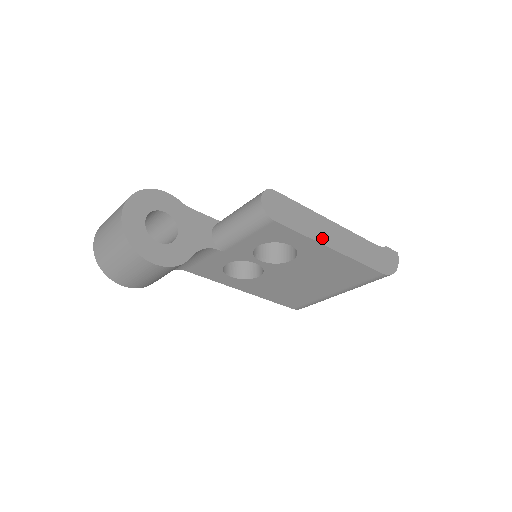
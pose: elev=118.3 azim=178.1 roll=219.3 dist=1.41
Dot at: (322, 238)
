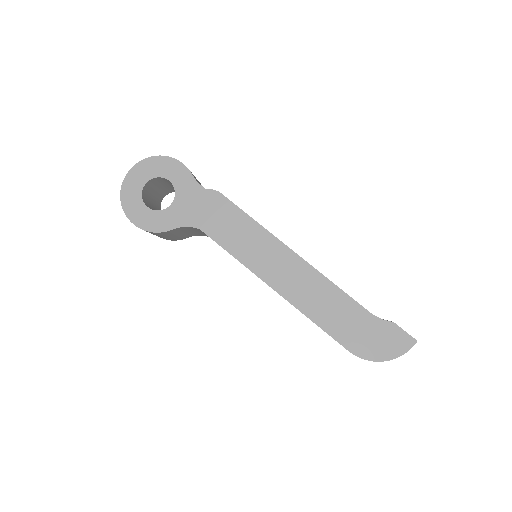
Dot at: (259, 266)
